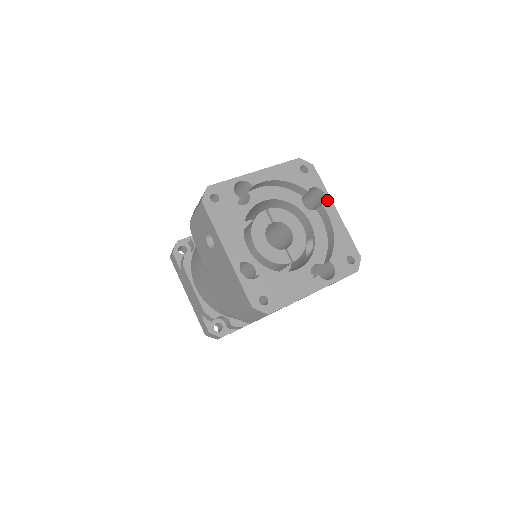
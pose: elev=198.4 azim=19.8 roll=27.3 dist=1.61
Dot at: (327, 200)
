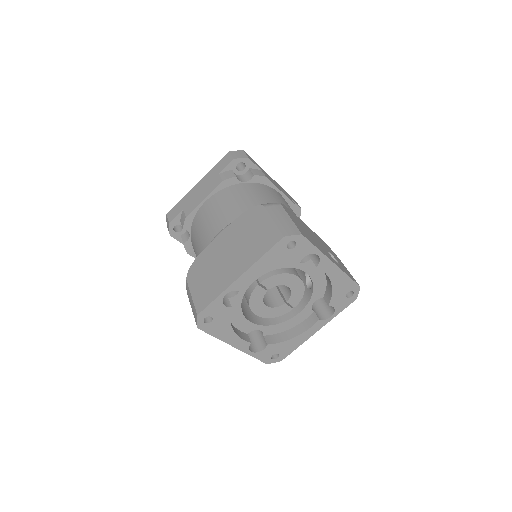
Dot at: (322, 260)
